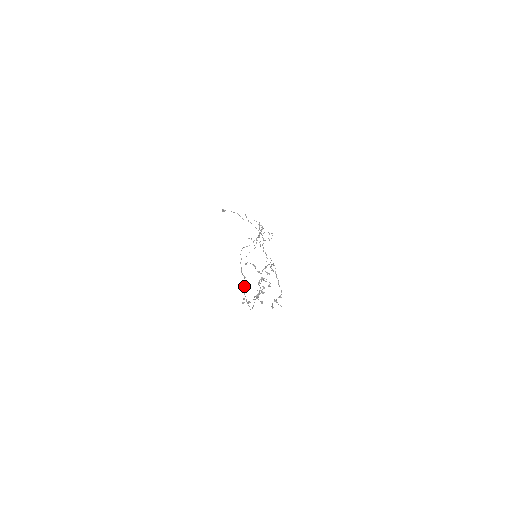
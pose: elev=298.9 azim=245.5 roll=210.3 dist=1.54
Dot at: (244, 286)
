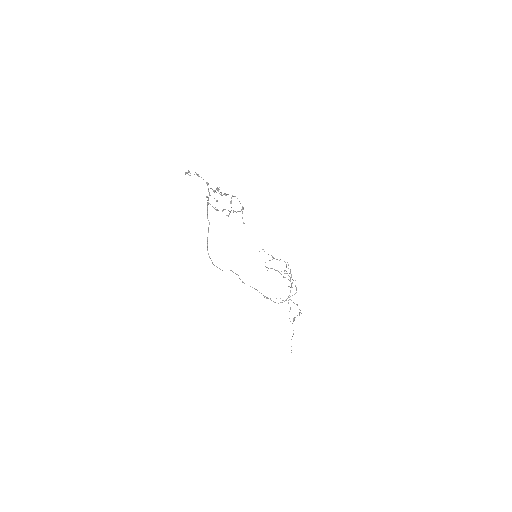
Dot at: occluded
